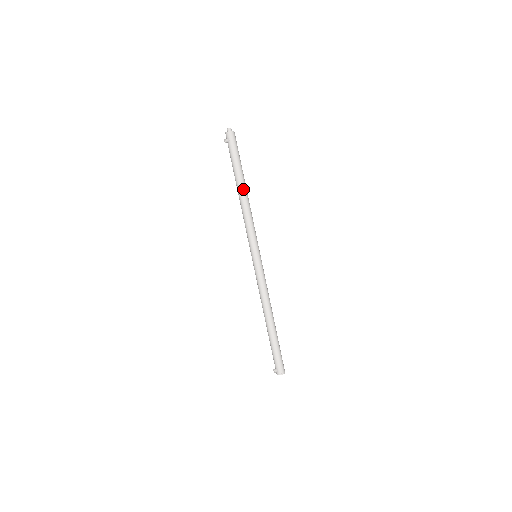
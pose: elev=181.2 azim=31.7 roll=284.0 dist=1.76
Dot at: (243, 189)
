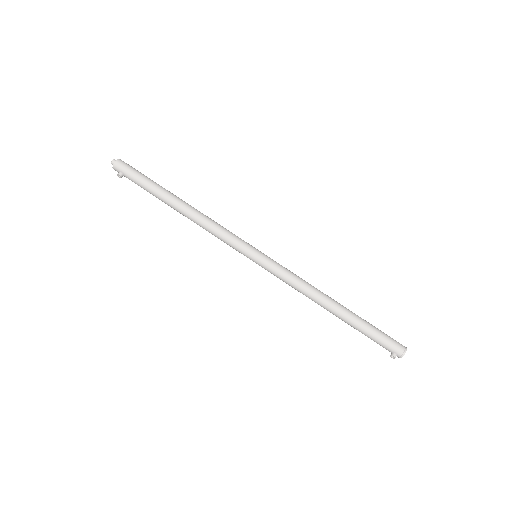
Dot at: (179, 204)
